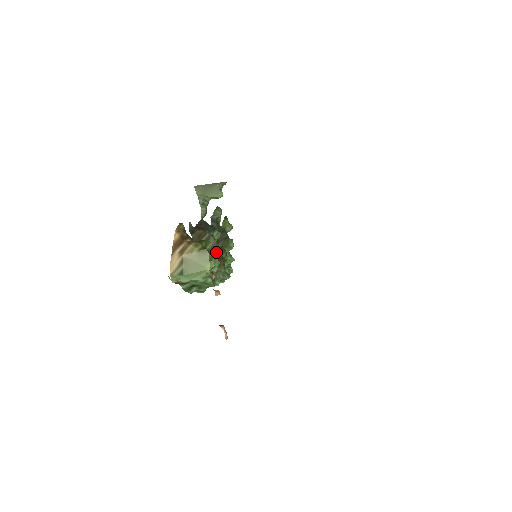
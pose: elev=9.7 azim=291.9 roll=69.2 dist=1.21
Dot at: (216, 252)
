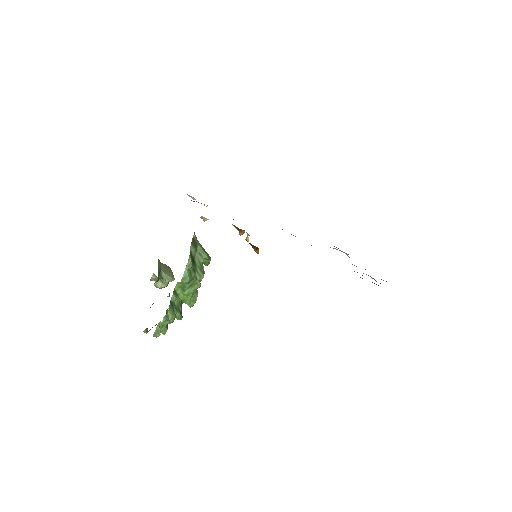
Dot at: occluded
